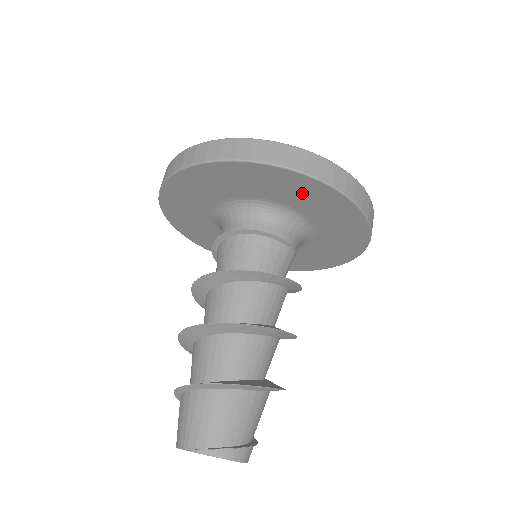
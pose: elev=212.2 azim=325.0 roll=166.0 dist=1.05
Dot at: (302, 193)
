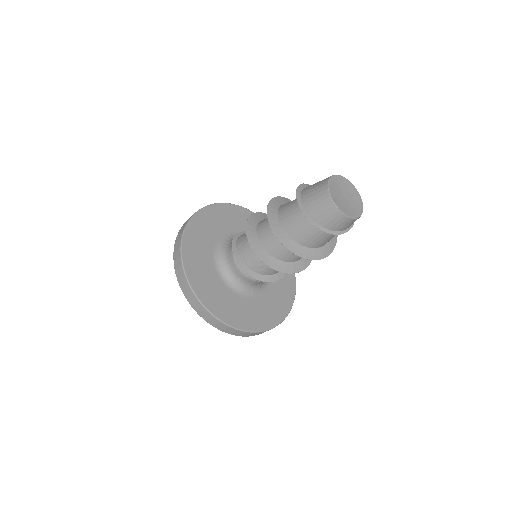
Dot at: occluded
